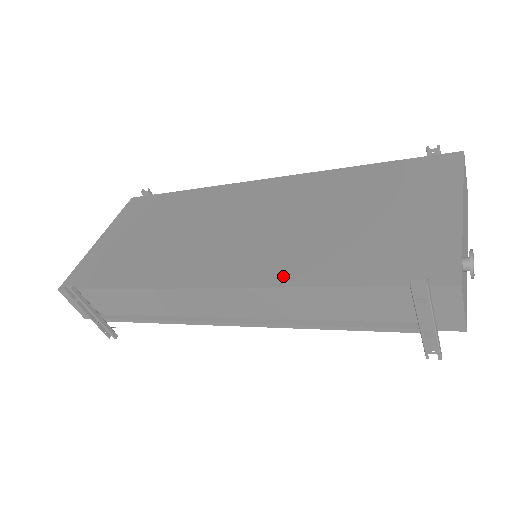
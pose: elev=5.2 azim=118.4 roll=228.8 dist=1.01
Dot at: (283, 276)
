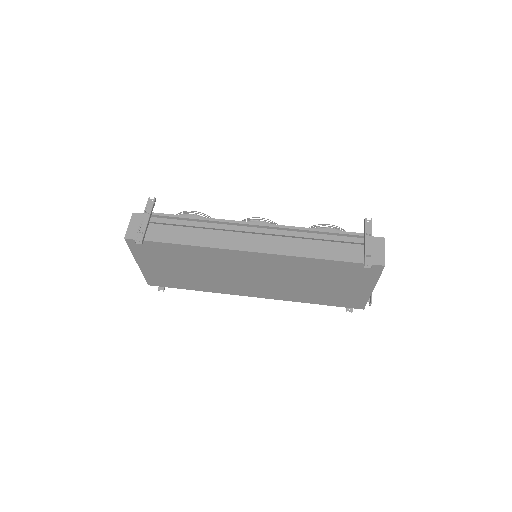
Dot at: (290, 299)
